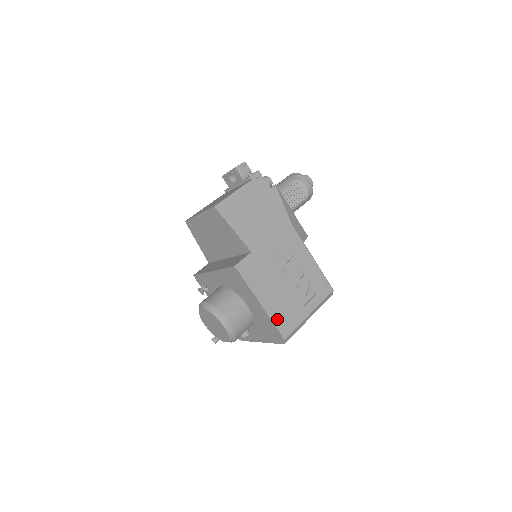
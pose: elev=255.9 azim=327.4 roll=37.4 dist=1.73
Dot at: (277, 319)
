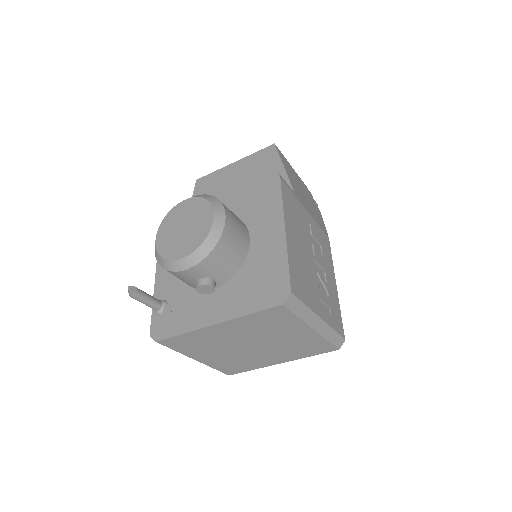
Dot at: (293, 264)
